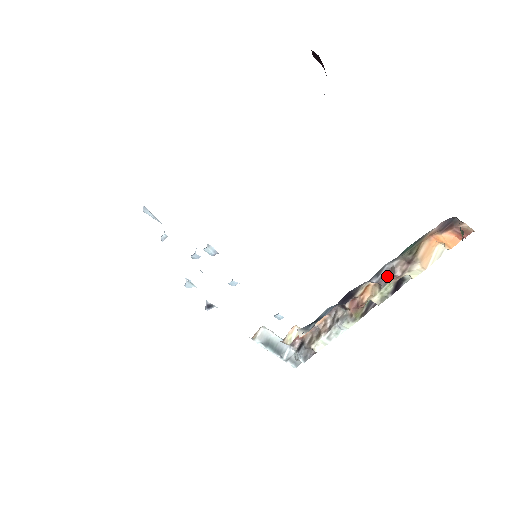
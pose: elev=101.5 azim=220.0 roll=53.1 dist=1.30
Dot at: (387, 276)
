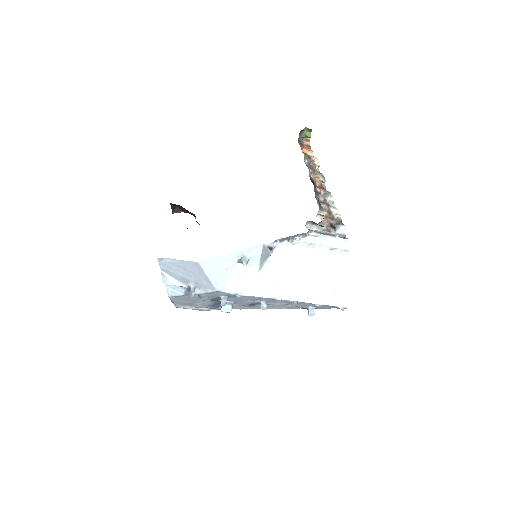
Dot at: (311, 168)
